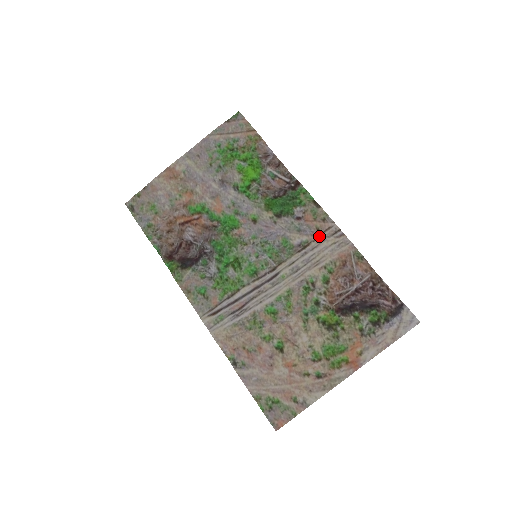
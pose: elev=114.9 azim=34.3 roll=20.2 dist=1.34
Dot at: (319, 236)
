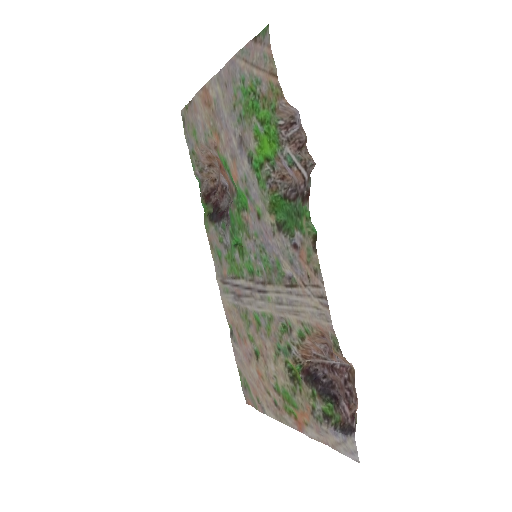
Dot at: (306, 286)
